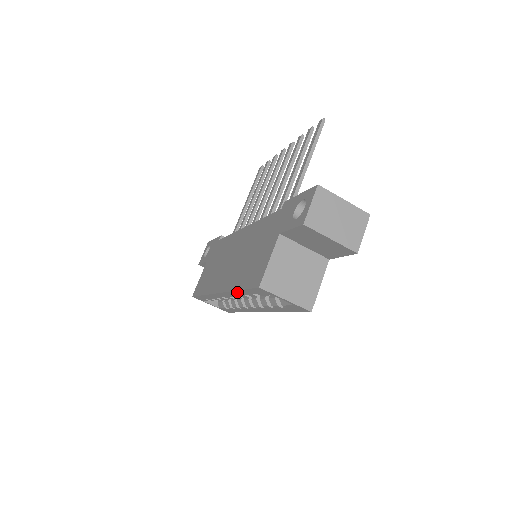
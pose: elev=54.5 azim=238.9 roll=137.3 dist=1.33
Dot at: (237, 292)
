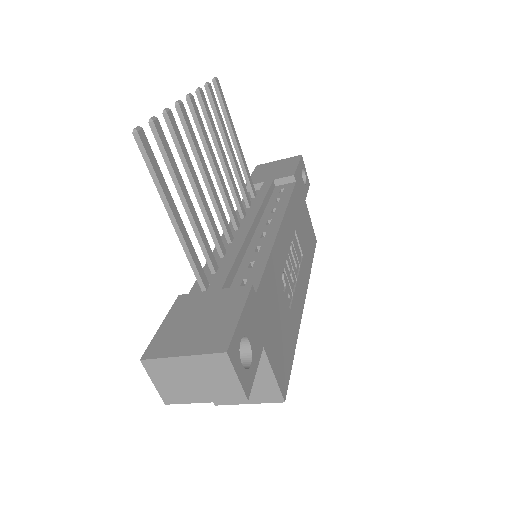
Dot at: occluded
